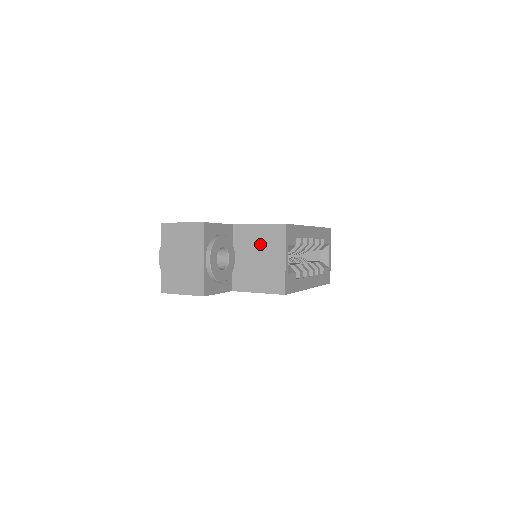
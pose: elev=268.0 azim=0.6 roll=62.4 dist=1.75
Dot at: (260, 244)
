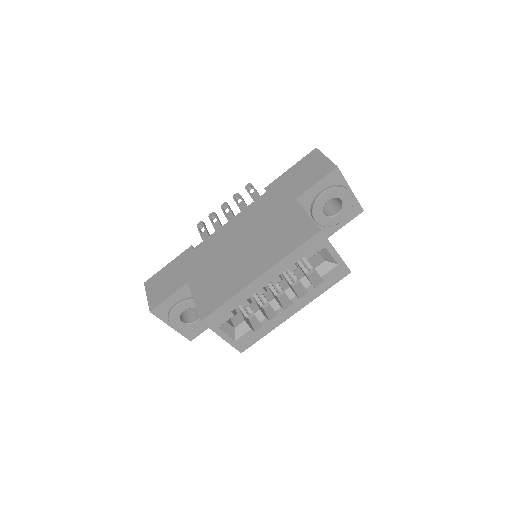
Dot at: occluded
